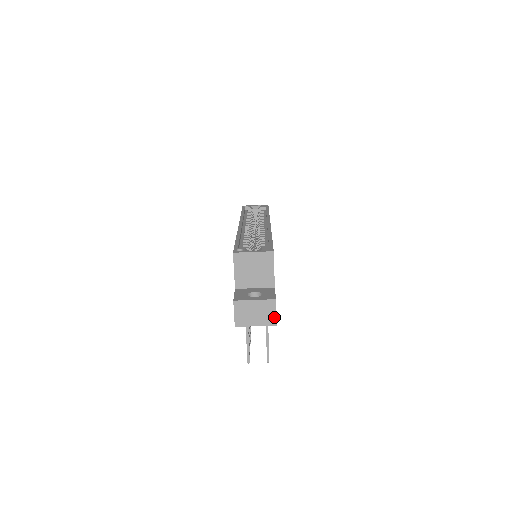
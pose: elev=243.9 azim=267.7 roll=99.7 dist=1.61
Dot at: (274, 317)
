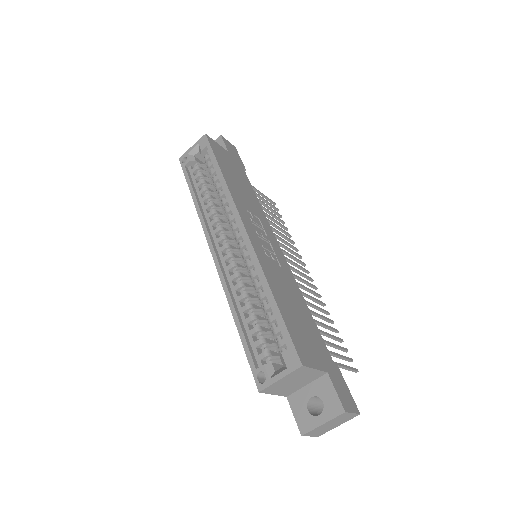
Dot at: (353, 415)
